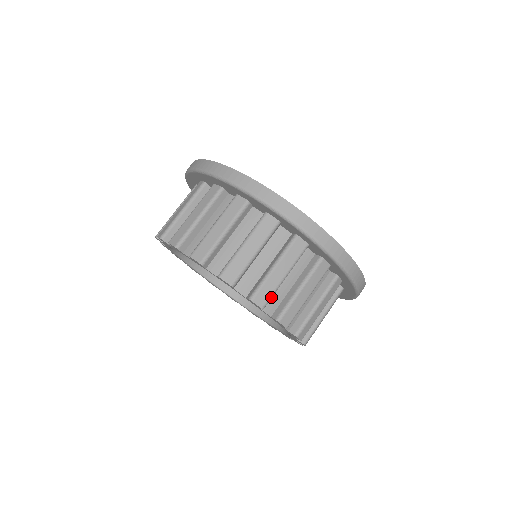
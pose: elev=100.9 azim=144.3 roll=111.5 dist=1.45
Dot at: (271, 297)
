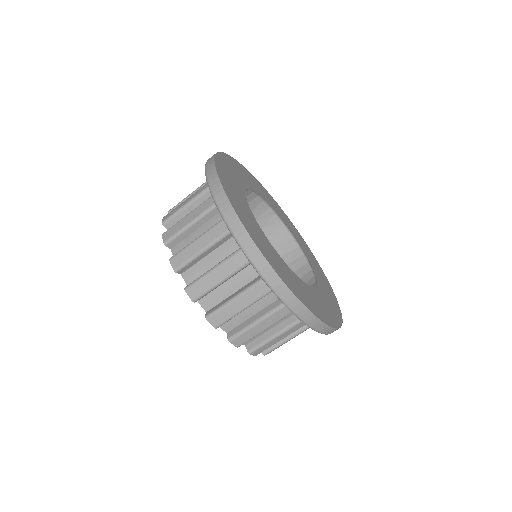
Dot at: occluded
